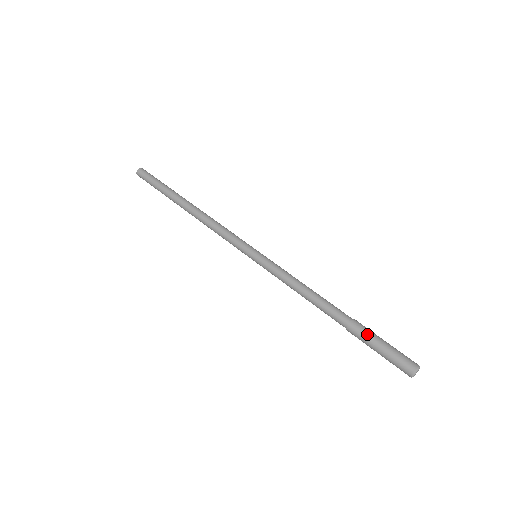
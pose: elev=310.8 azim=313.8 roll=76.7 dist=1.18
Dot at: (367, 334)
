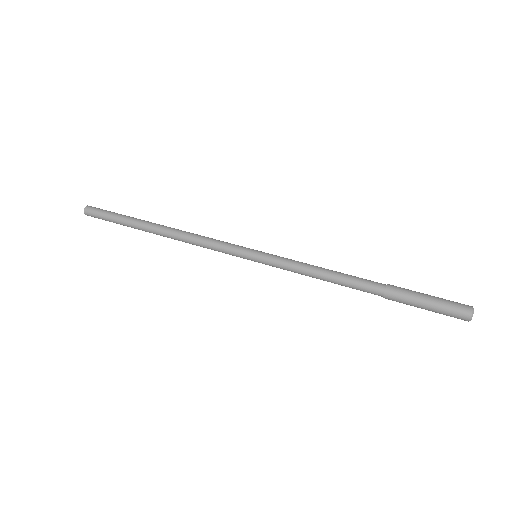
Dot at: (407, 298)
